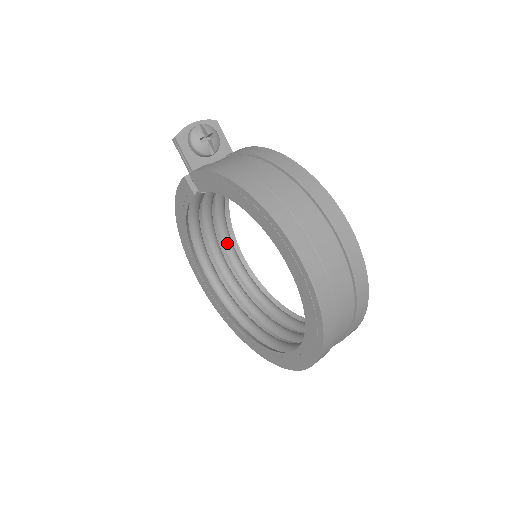
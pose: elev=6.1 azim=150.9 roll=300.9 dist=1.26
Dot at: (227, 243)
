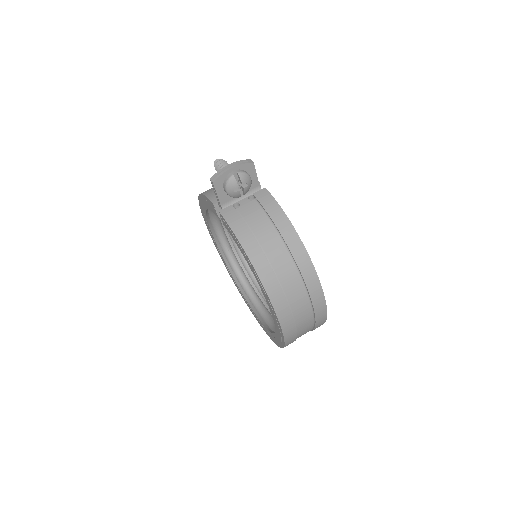
Dot at: occluded
